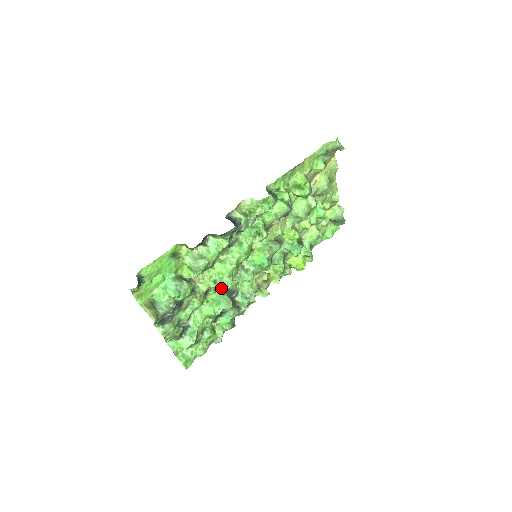
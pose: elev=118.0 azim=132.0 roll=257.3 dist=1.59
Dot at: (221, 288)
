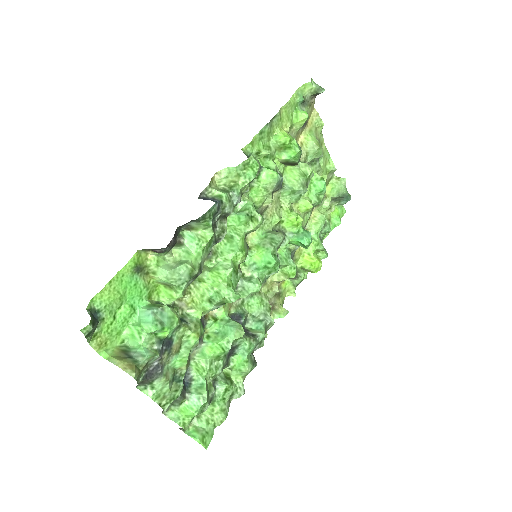
Dot at: (222, 313)
